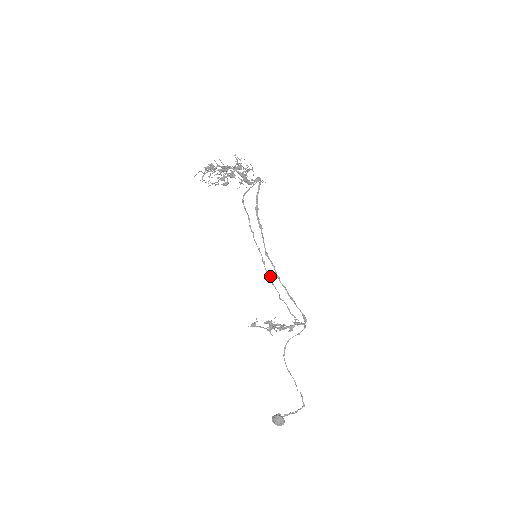
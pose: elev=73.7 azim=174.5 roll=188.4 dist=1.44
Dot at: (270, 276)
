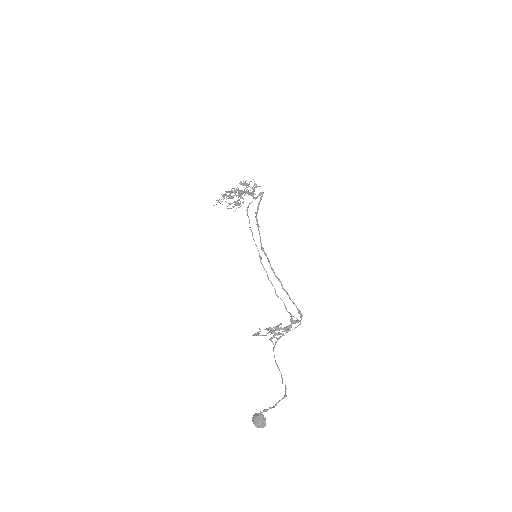
Dot at: (266, 271)
